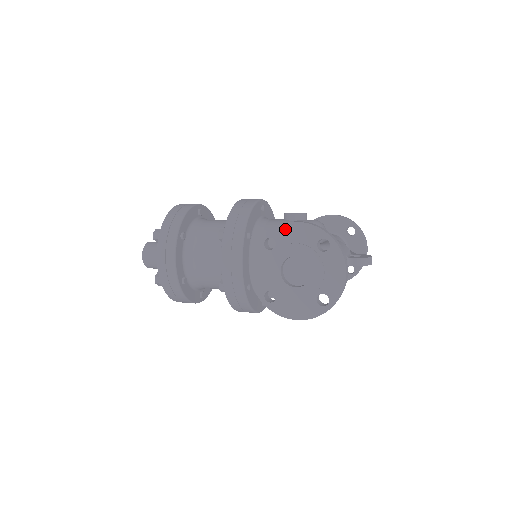
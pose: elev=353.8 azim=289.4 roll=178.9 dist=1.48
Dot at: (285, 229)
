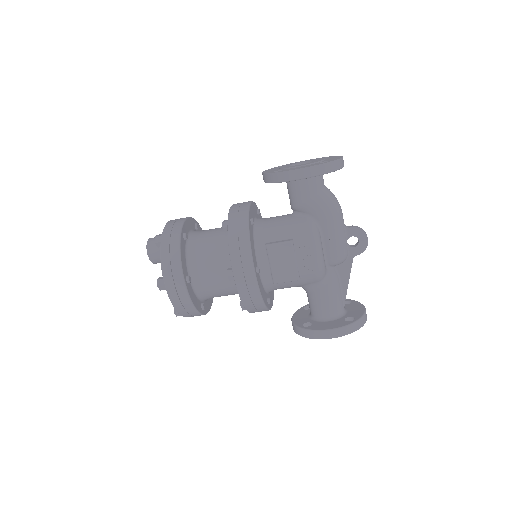
Dot at: occluded
